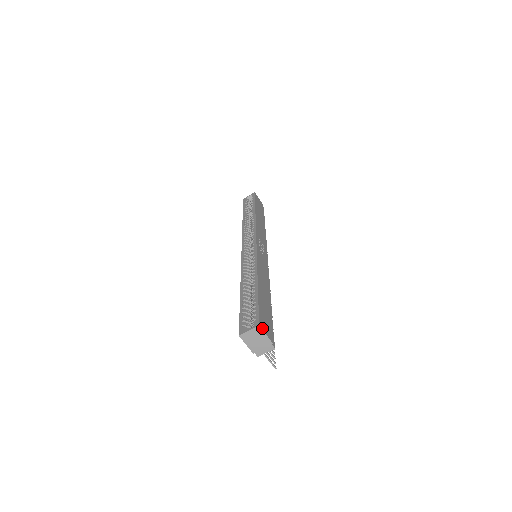
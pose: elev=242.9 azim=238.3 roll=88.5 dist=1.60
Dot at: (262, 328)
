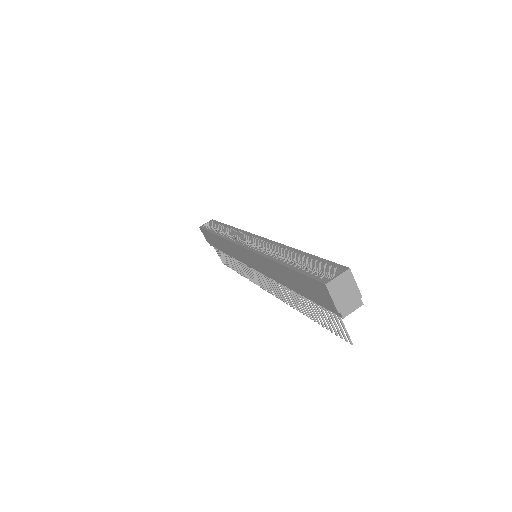
Dot at: (351, 274)
